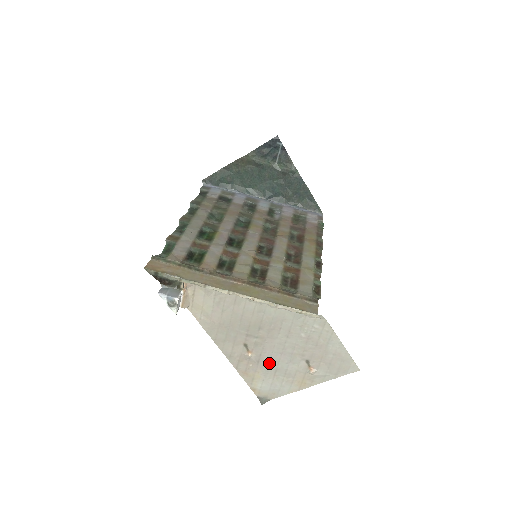
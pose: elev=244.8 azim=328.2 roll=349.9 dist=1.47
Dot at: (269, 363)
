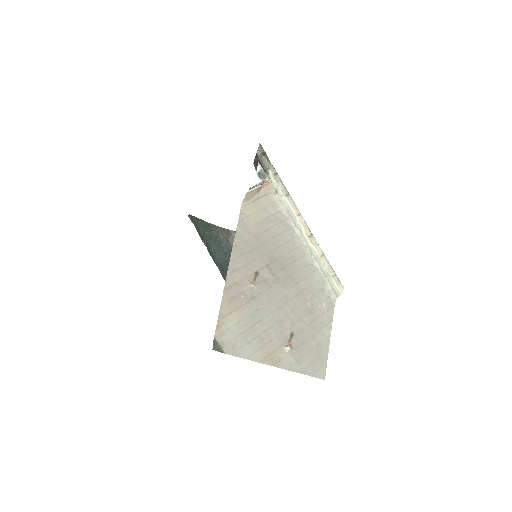
Dot at: (261, 308)
